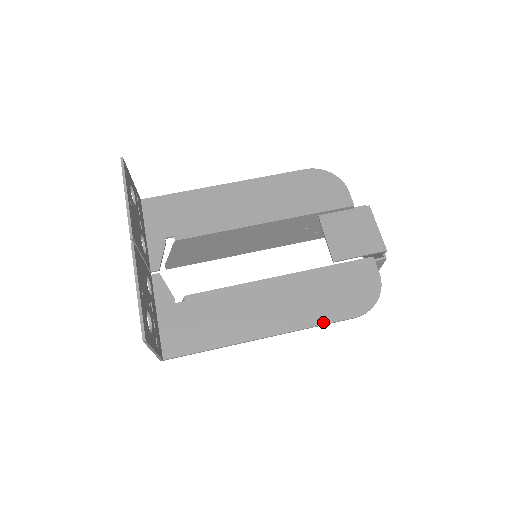
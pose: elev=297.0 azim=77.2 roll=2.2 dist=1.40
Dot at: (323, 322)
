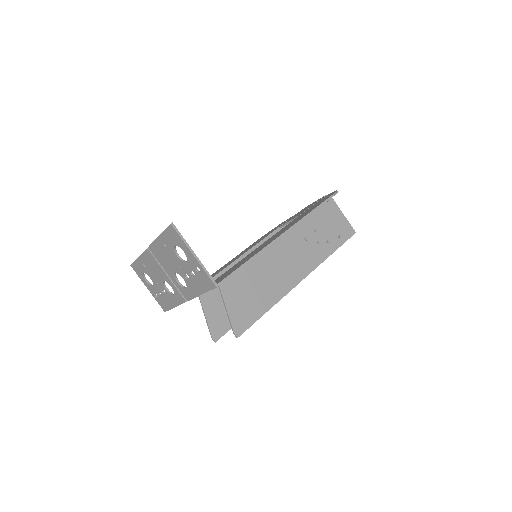
Dot at: (312, 210)
